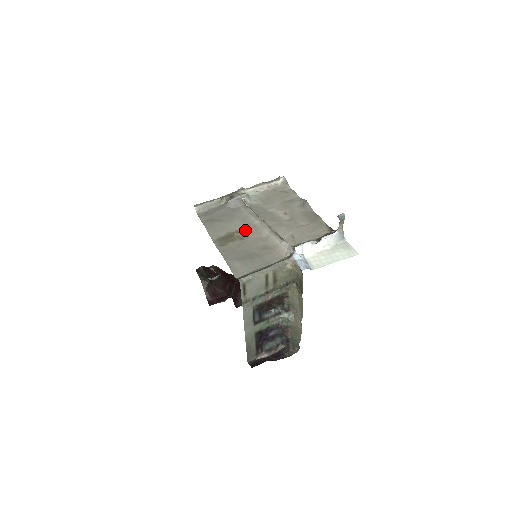
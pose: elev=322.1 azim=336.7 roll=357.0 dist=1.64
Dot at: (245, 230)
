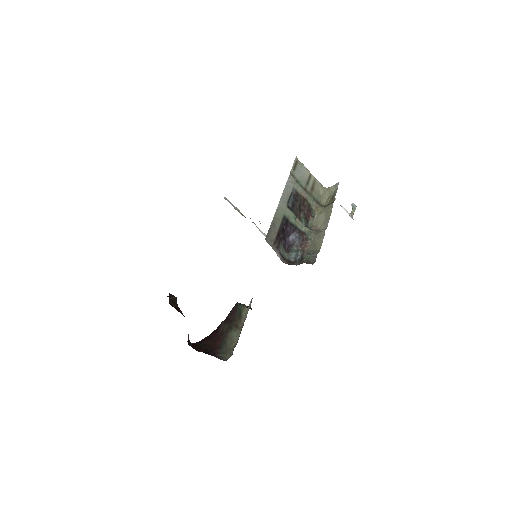
Dot at: occluded
